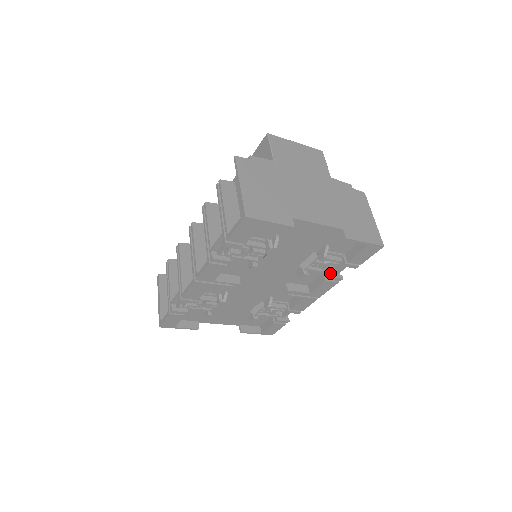
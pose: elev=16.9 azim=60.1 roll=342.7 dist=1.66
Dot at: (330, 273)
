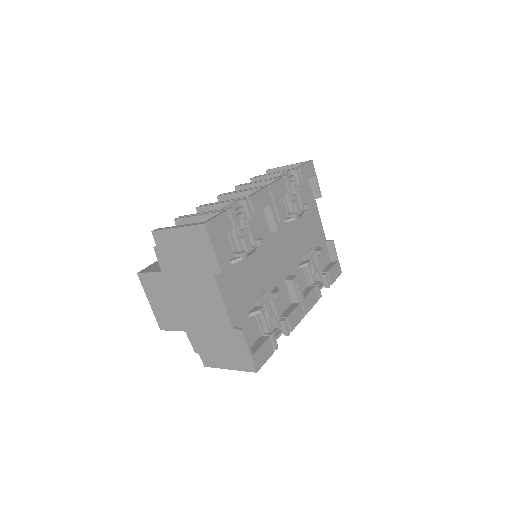
Dot at: (315, 284)
